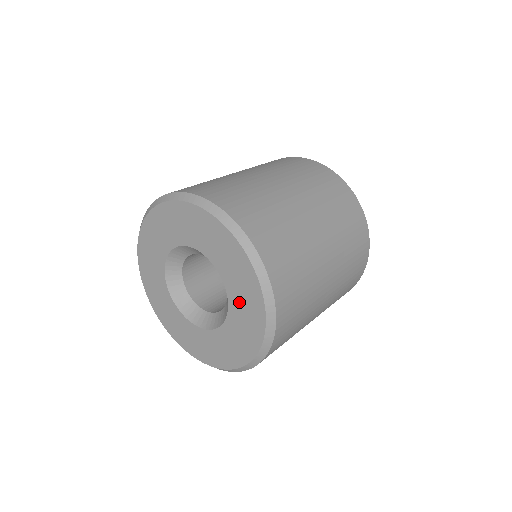
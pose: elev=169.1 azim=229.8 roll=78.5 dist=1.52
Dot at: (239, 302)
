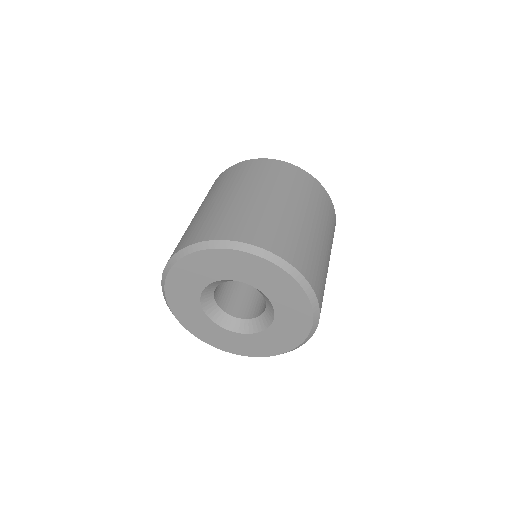
Dot at: (281, 299)
